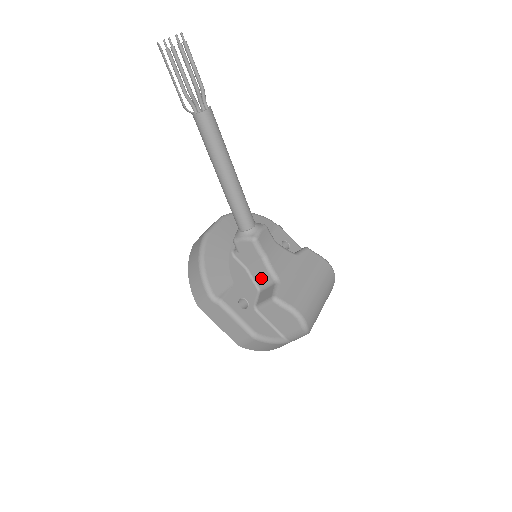
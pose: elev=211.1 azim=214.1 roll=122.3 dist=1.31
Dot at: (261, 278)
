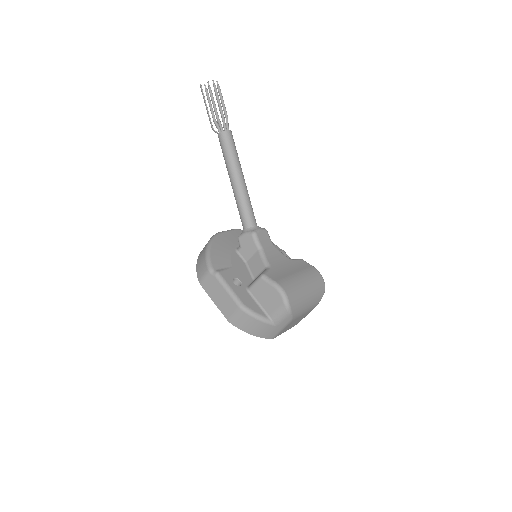
Dot at: (256, 268)
